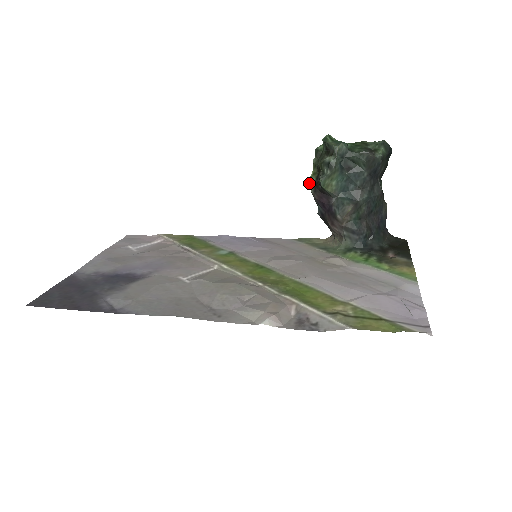
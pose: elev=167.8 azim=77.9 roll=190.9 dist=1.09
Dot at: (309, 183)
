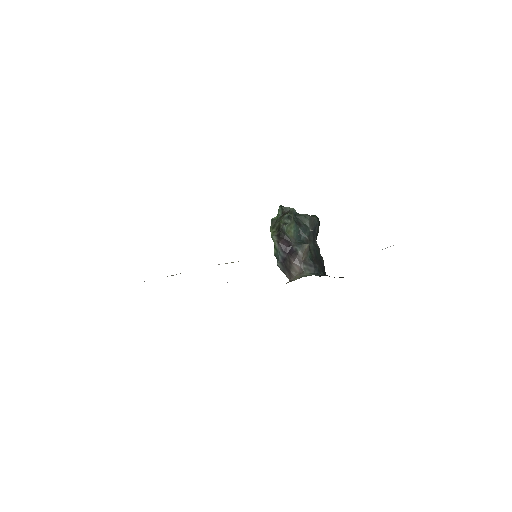
Dot at: (272, 236)
